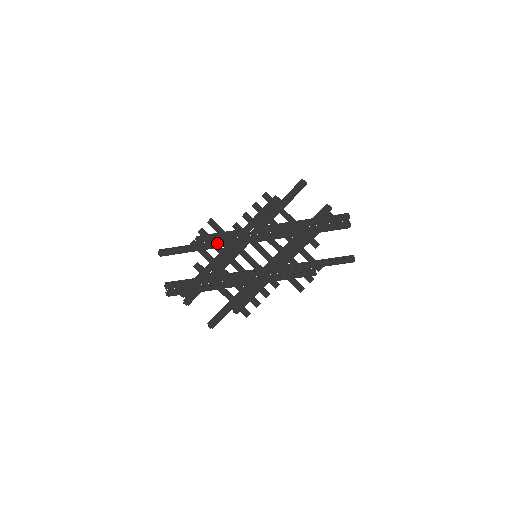
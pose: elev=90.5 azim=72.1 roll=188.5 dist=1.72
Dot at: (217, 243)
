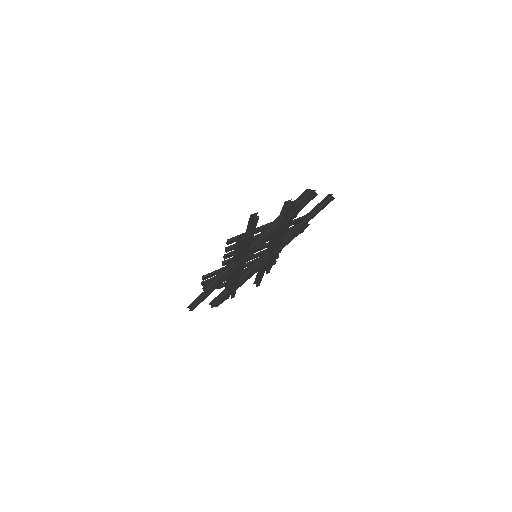
Dot at: (224, 280)
